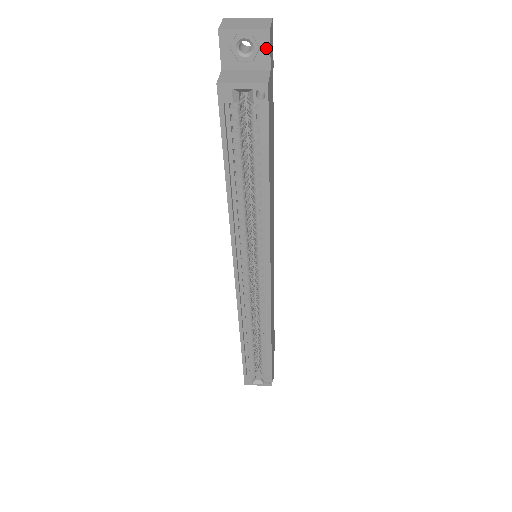
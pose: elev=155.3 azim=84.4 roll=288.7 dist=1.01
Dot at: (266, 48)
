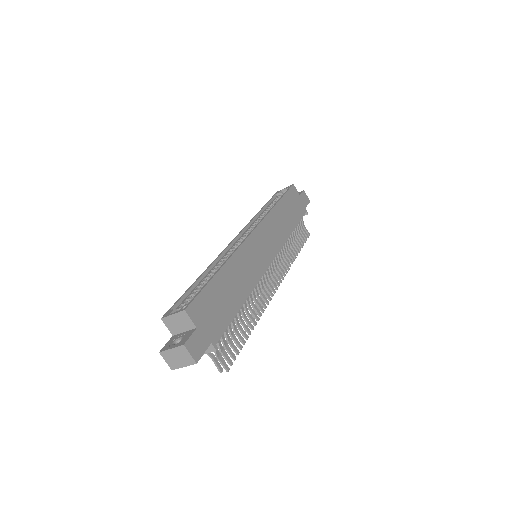
Dot at: (301, 193)
